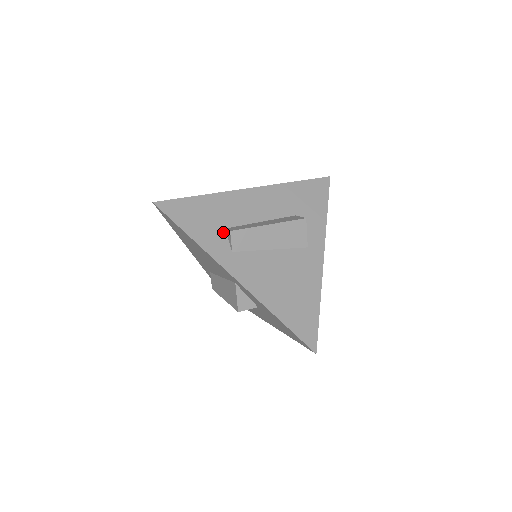
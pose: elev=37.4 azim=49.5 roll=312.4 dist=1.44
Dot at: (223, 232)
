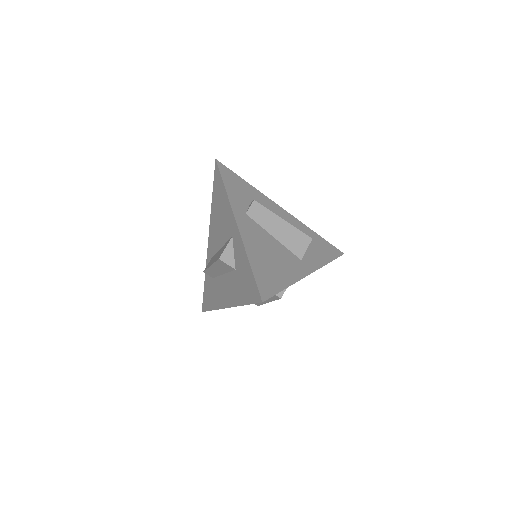
Dot at: (248, 203)
